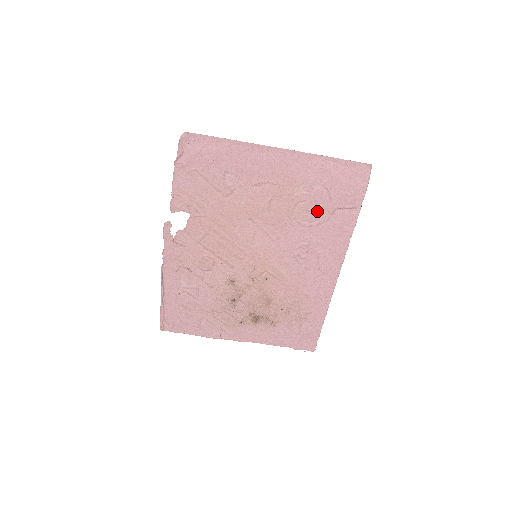
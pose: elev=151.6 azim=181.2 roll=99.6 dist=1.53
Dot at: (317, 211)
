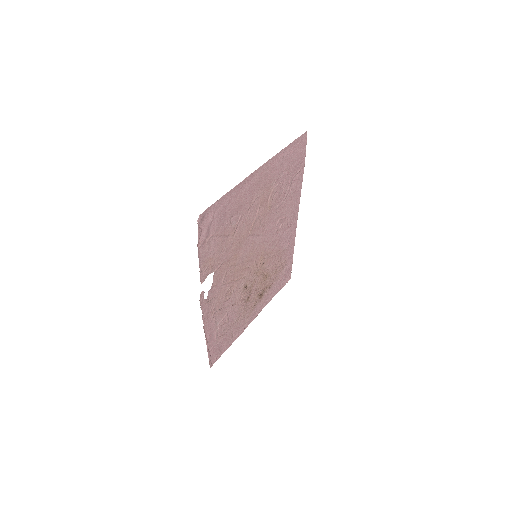
Dot at: (283, 191)
